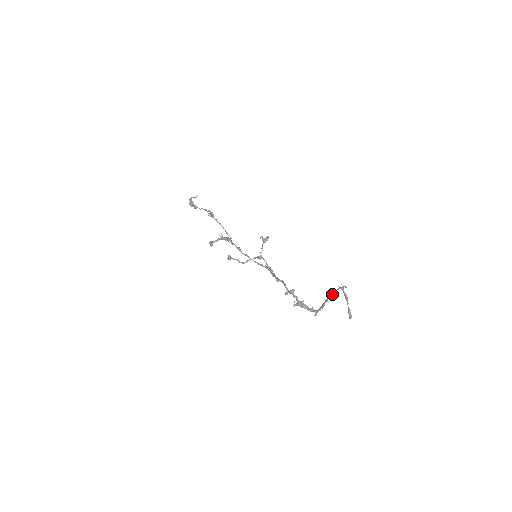
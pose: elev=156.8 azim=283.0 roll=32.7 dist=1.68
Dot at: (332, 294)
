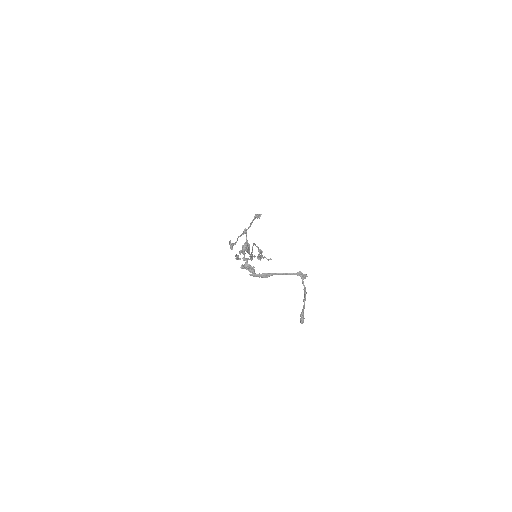
Dot at: (286, 273)
